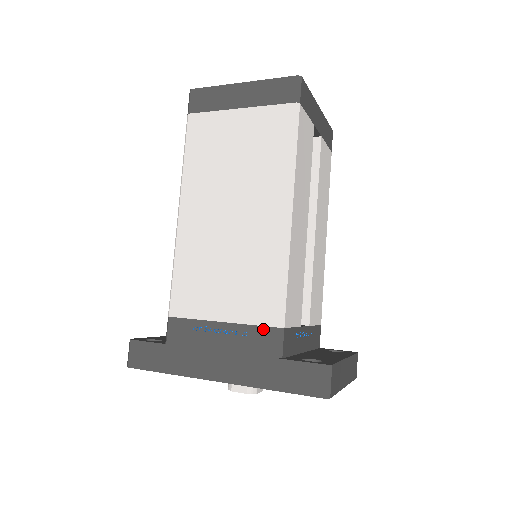
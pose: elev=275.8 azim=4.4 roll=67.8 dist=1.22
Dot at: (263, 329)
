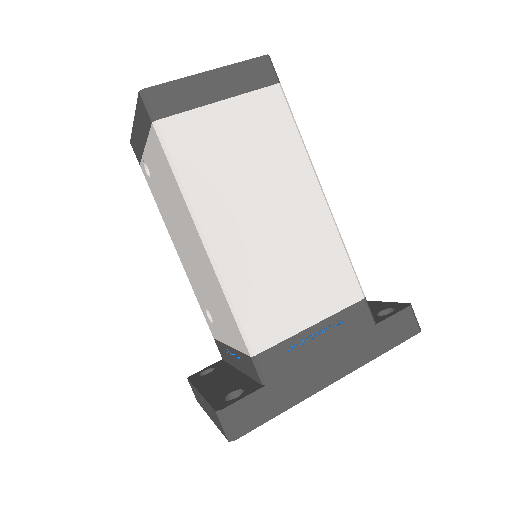
Dot at: (352, 308)
